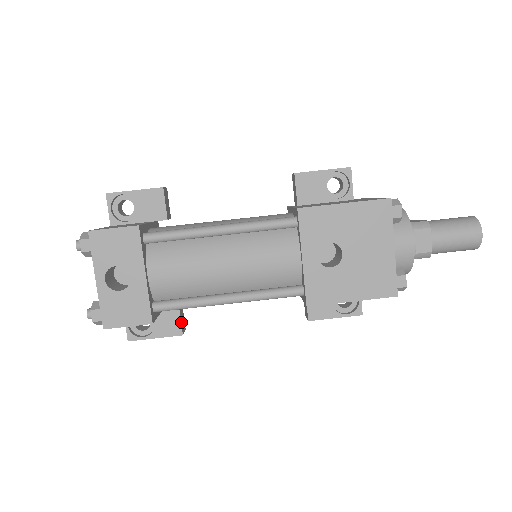
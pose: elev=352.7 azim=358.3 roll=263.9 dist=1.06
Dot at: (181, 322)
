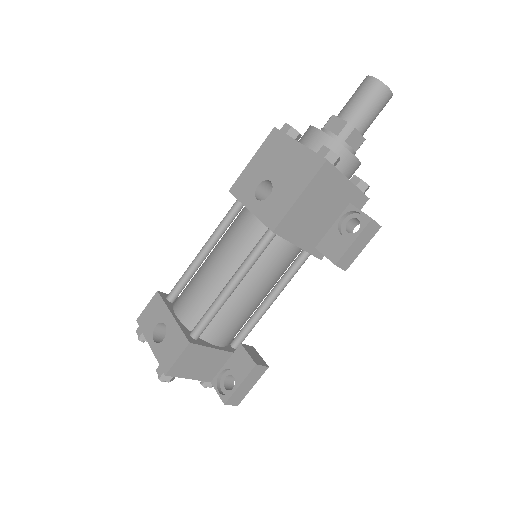
Dot at: (250, 356)
